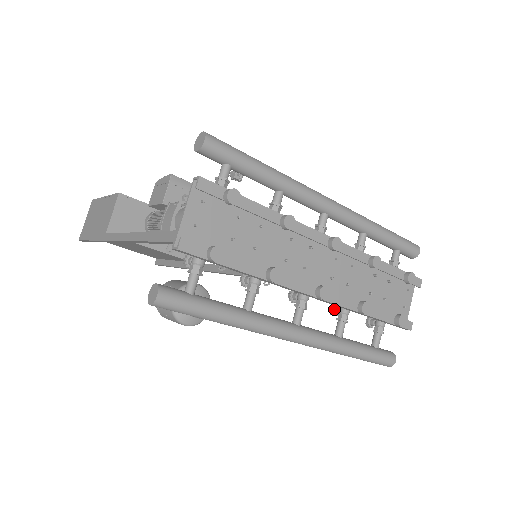
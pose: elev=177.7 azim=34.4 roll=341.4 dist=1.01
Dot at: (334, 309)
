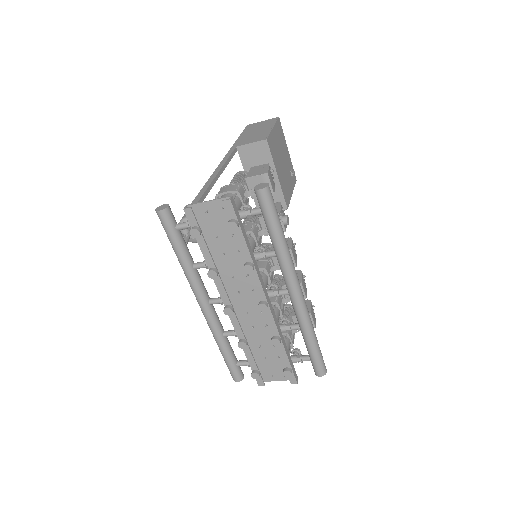
Dot at: occluded
